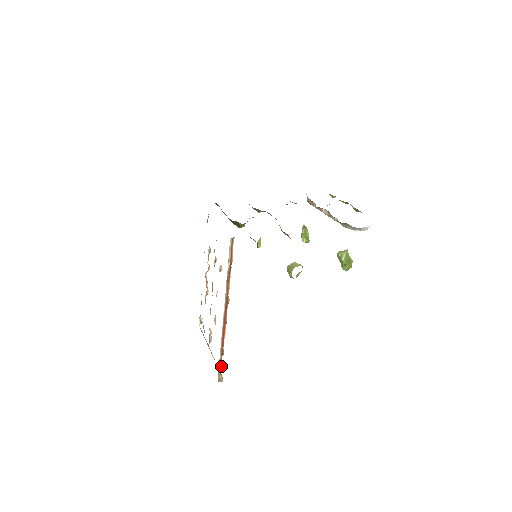
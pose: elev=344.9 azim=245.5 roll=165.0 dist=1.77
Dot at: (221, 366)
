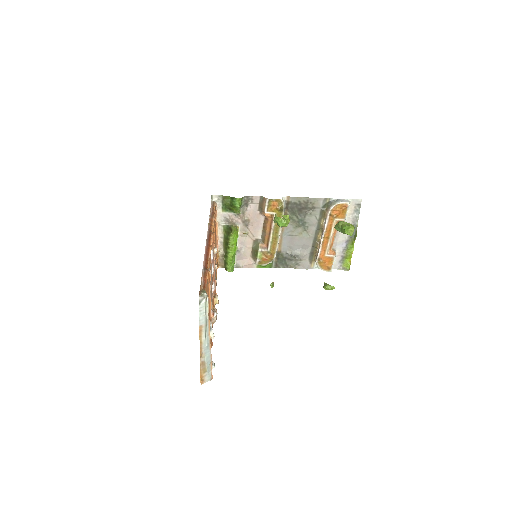
Dot at: (205, 283)
